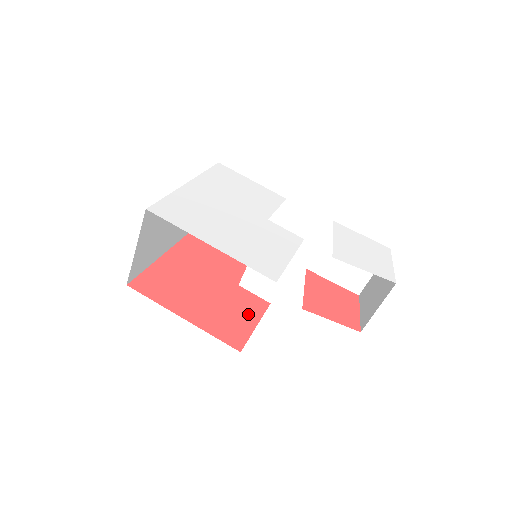
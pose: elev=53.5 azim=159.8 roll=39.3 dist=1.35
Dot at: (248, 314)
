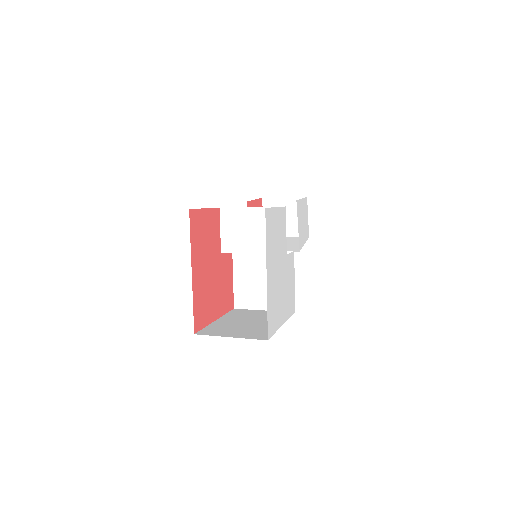
Dot at: (229, 275)
